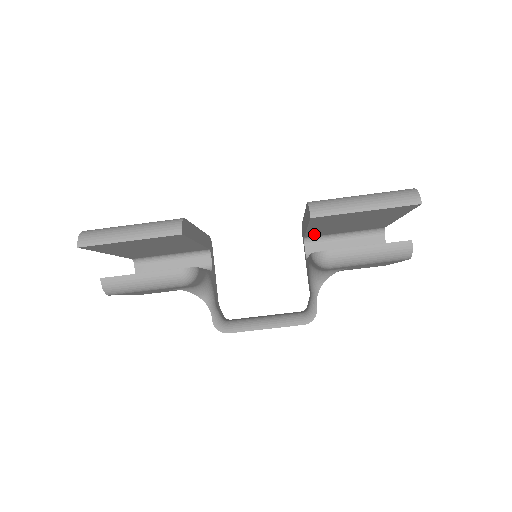
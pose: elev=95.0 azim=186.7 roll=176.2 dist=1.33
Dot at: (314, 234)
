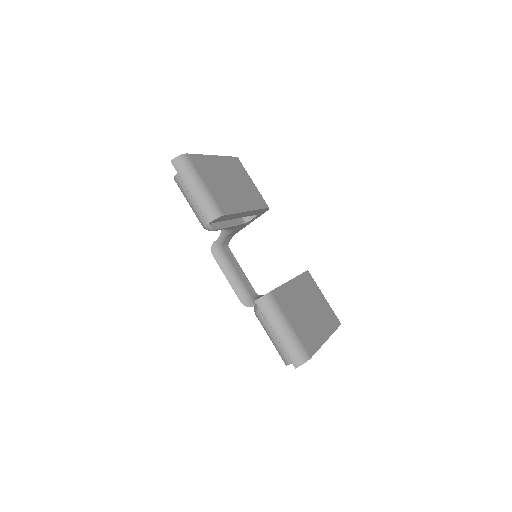
Dot at: occluded
